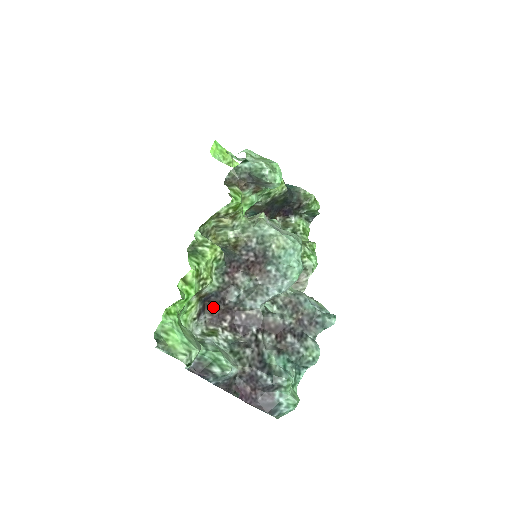
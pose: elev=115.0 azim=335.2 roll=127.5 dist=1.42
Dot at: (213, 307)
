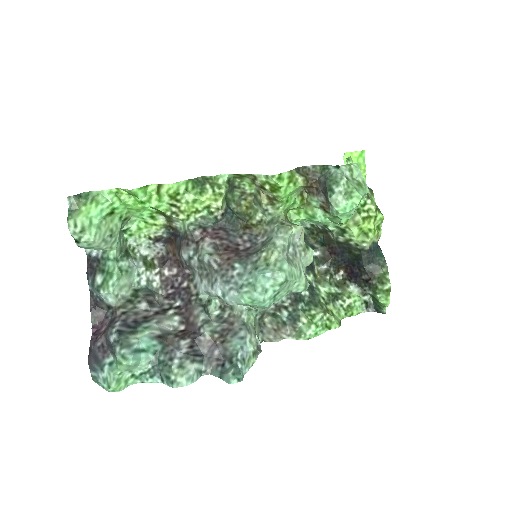
Dot at: (174, 248)
